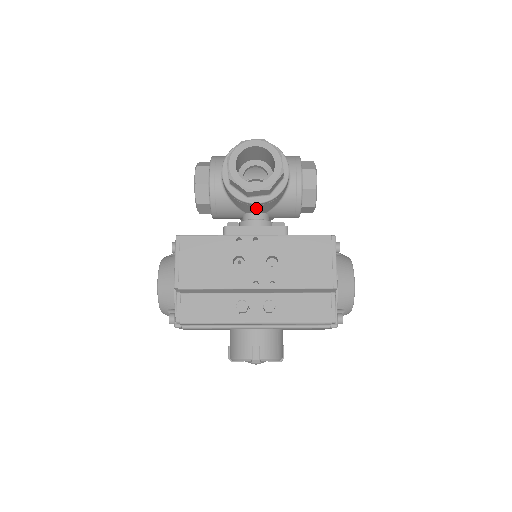
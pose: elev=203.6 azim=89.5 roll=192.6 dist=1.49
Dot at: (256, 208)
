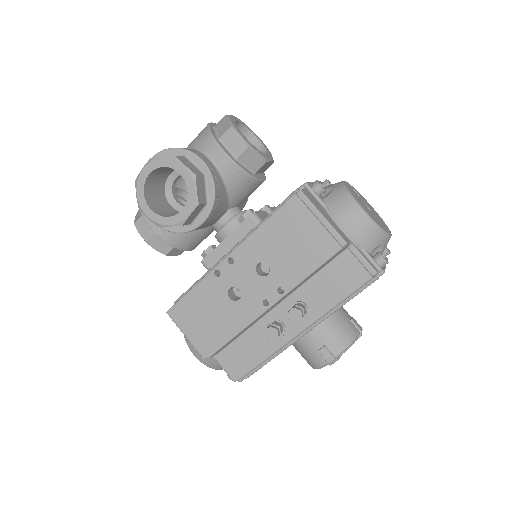
Dot at: (211, 221)
